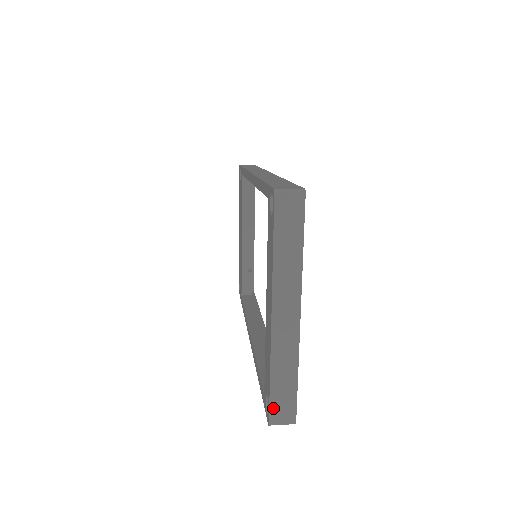
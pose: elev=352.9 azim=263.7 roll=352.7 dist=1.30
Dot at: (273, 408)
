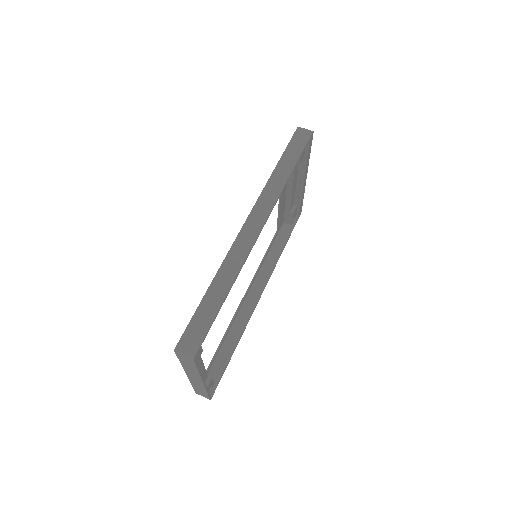
Dot at: (197, 392)
